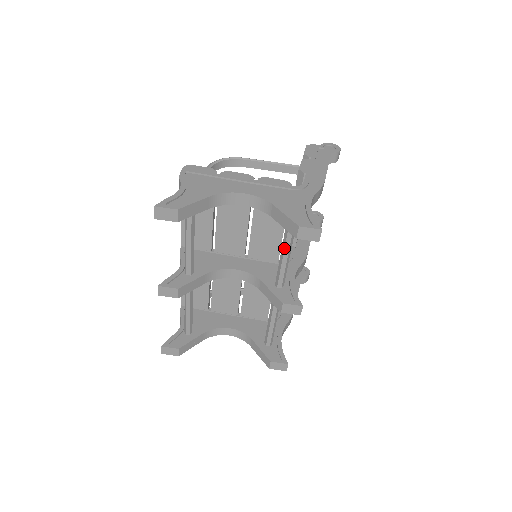
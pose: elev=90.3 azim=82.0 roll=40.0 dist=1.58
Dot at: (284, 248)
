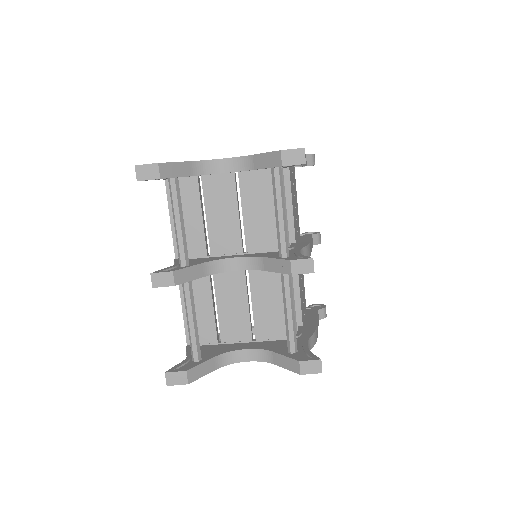
Dot at: (276, 201)
